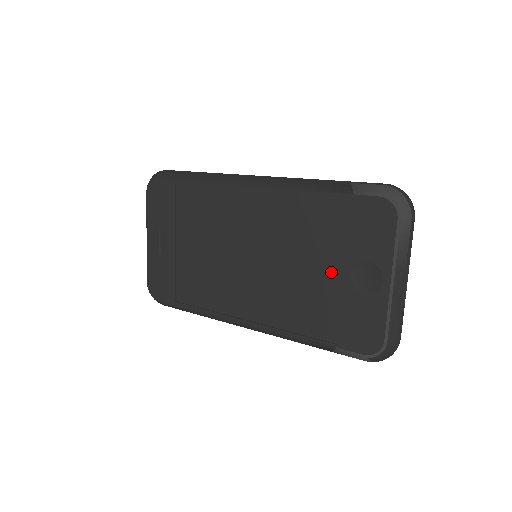
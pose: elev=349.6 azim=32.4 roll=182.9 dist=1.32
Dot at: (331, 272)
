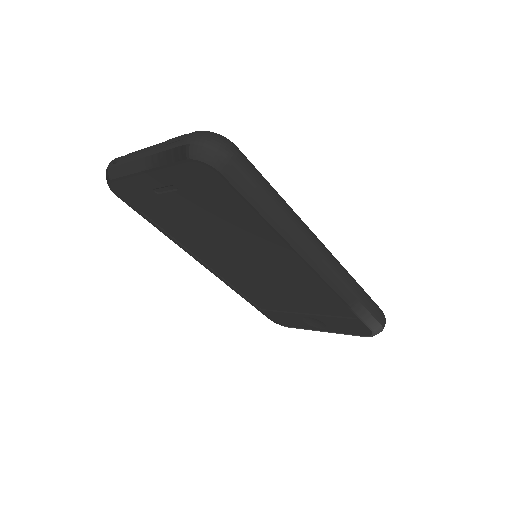
Dot at: (299, 308)
